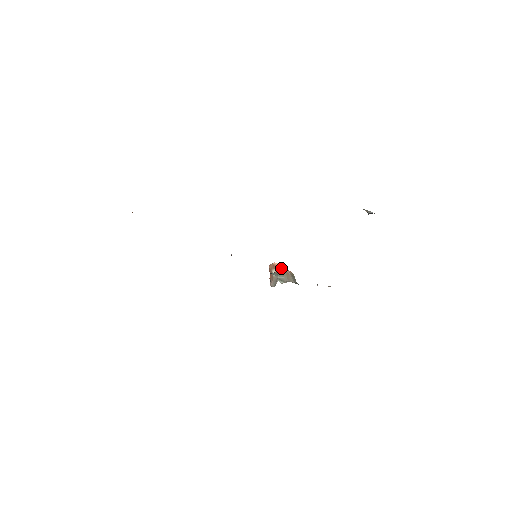
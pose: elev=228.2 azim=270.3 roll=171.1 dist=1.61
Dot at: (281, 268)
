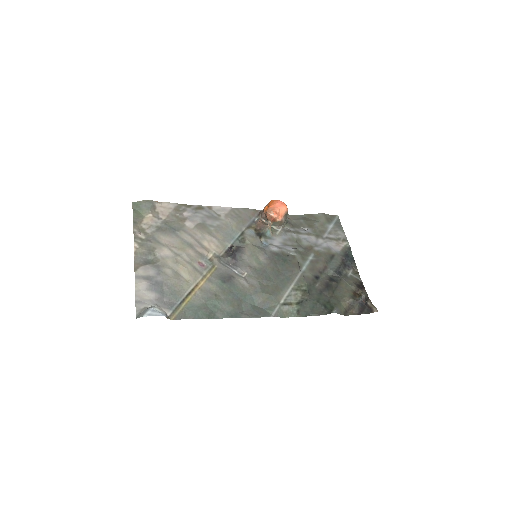
Dot at: (278, 218)
